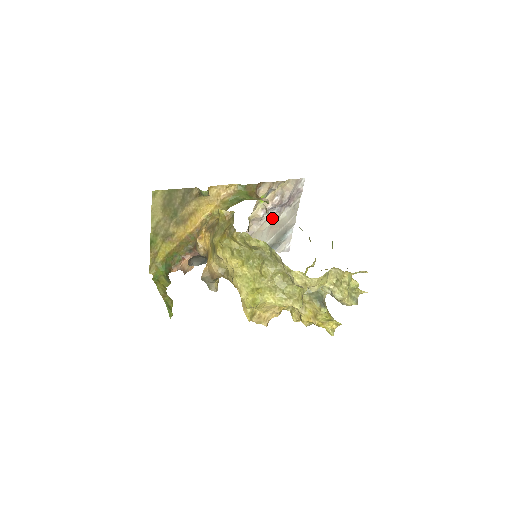
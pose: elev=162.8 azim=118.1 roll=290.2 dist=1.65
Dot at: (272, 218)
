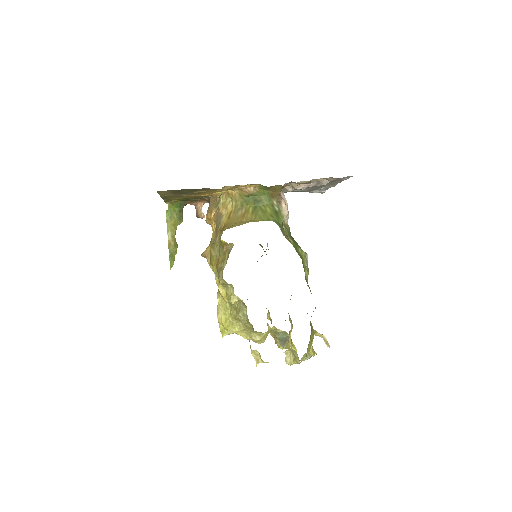
Dot at: occluded
